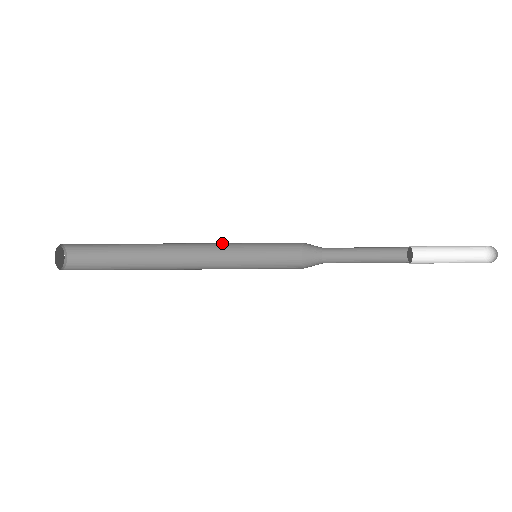
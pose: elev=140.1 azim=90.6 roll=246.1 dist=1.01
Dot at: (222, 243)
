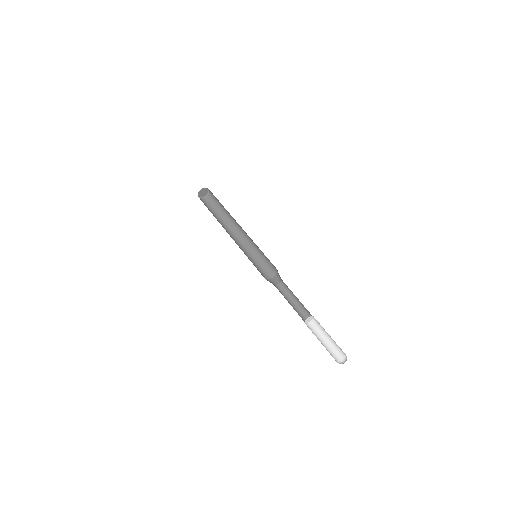
Dot at: (252, 240)
